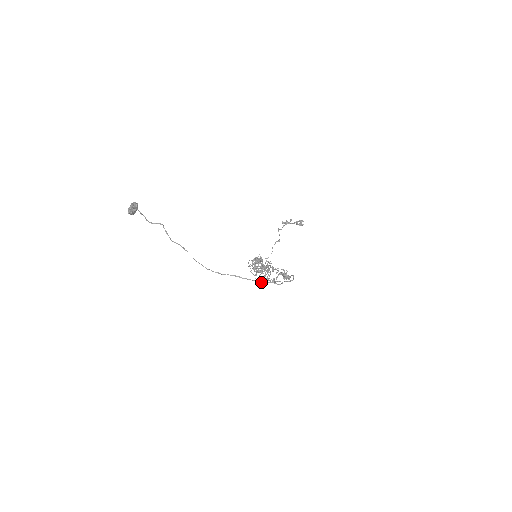
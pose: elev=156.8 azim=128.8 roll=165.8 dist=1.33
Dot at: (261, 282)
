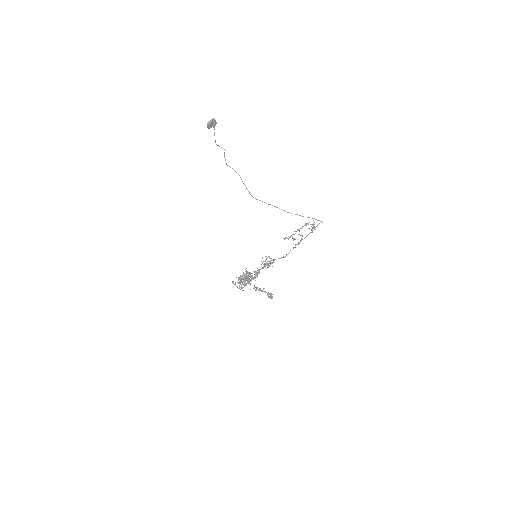
Dot at: (295, 214)
